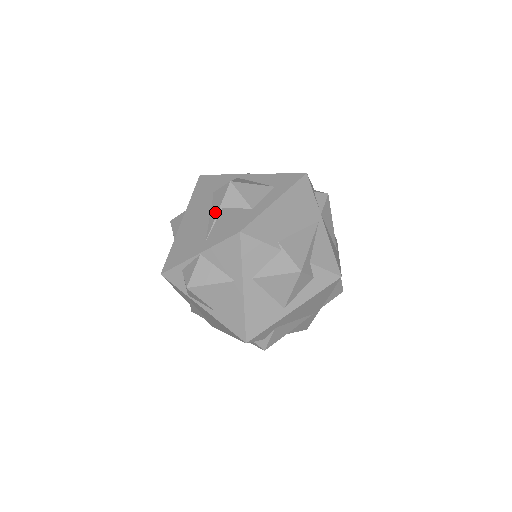
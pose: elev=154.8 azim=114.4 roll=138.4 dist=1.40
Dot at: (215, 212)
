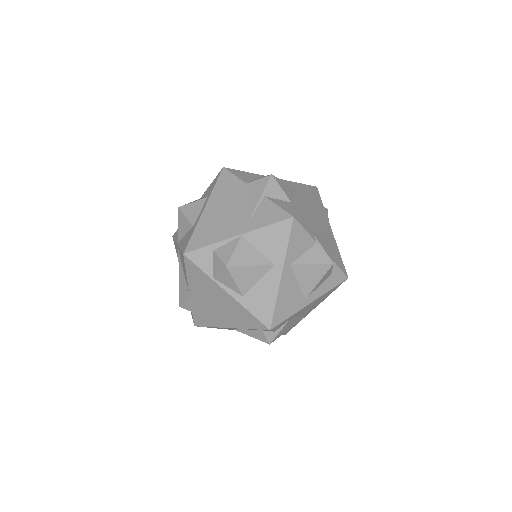
Dot at: (256, 199)
